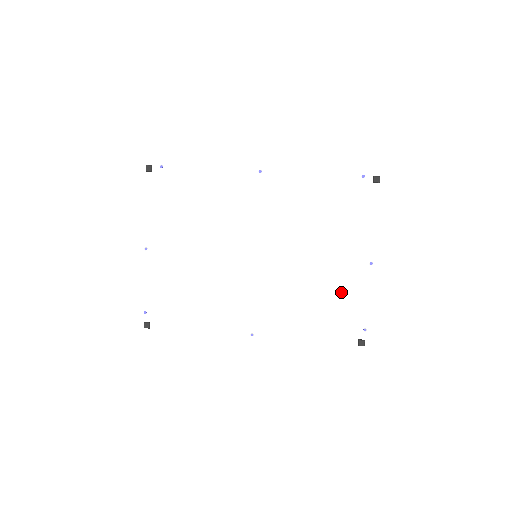
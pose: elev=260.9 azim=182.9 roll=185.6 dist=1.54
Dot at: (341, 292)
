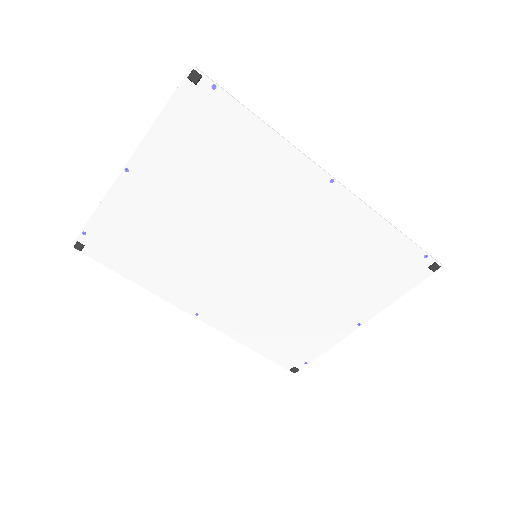
Dot at: (312, 329)
